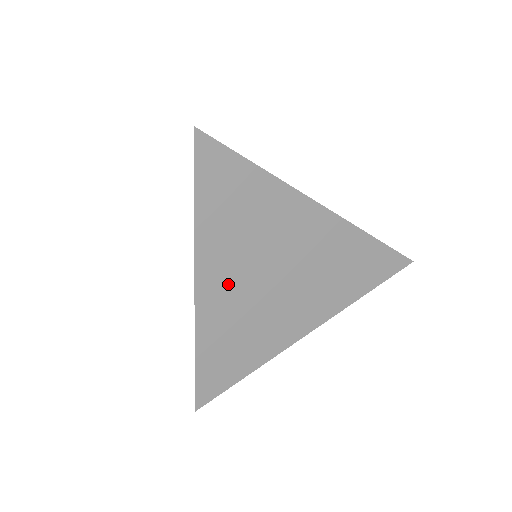
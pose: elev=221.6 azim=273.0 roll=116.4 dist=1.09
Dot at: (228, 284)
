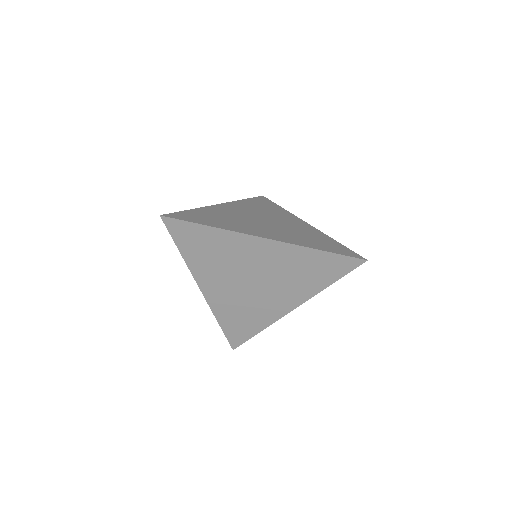
Dot at: (221, 288)
